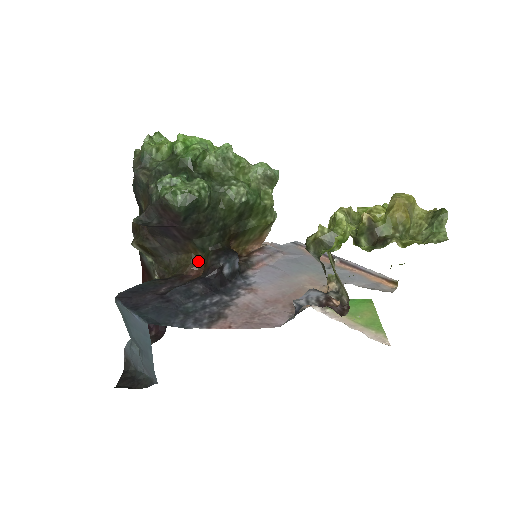
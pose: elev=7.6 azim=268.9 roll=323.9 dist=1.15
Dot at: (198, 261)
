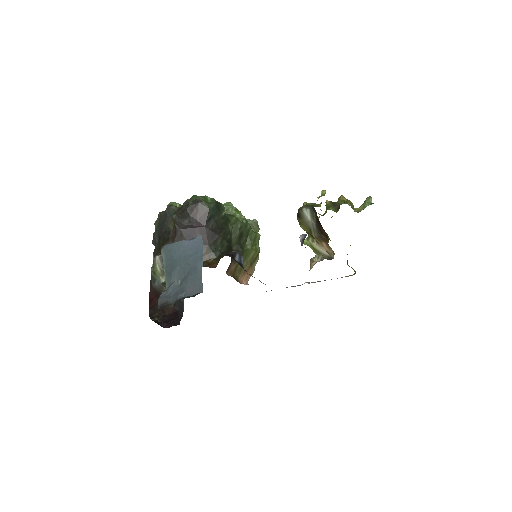
Dot at: (211, 263)
